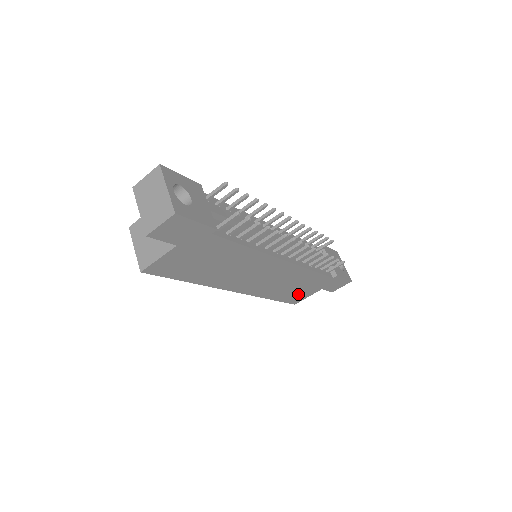
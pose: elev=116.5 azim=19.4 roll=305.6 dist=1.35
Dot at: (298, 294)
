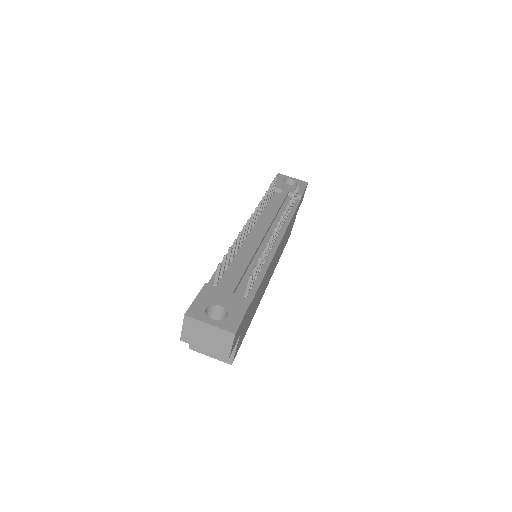
Dot at: occluded
